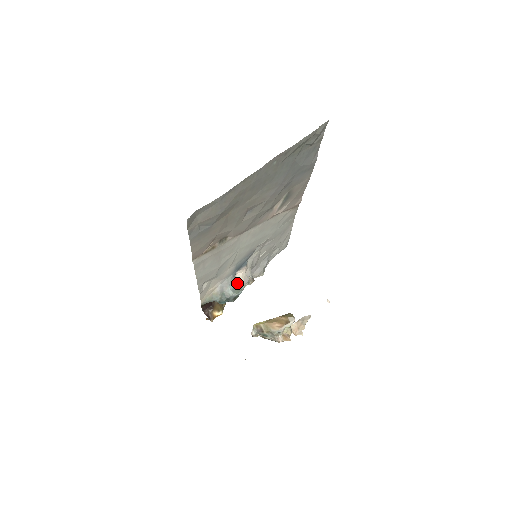
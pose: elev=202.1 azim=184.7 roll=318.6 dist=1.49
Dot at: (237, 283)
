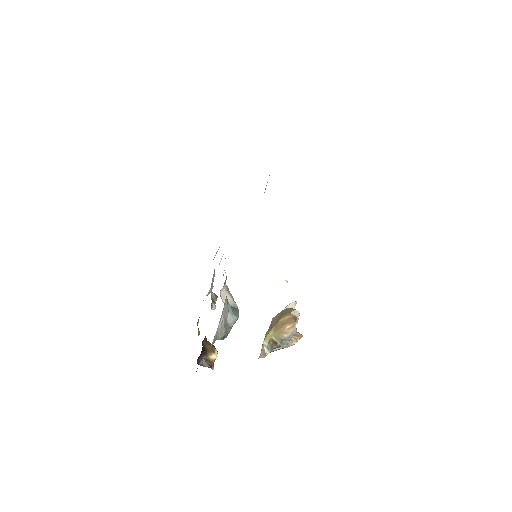
Dot at: occluded
